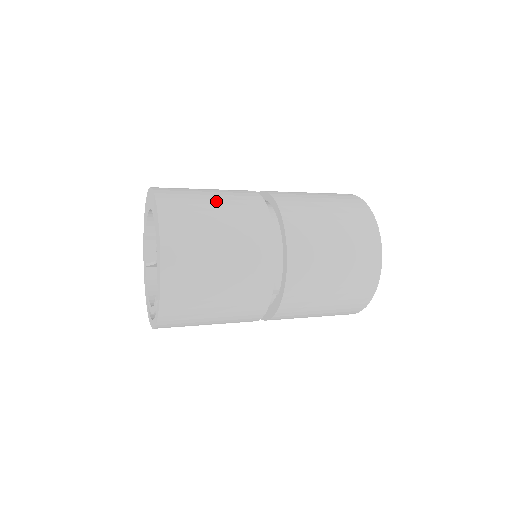
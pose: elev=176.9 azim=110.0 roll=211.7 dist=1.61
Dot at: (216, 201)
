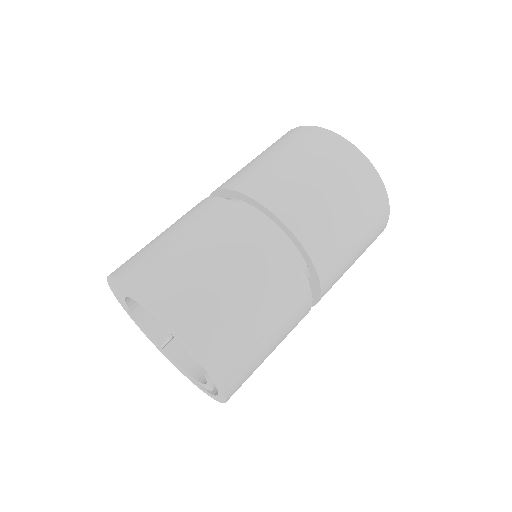
Dot at: (186, 239)
